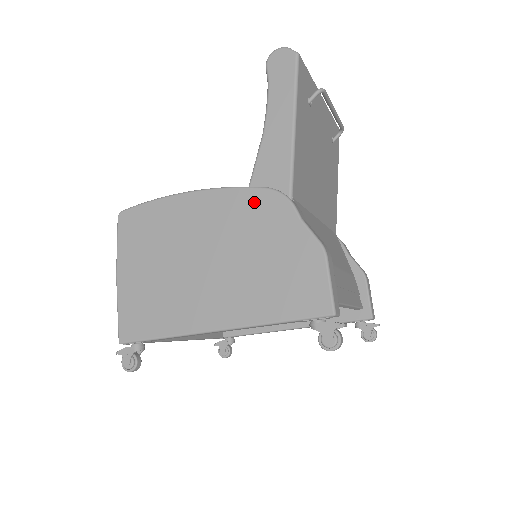
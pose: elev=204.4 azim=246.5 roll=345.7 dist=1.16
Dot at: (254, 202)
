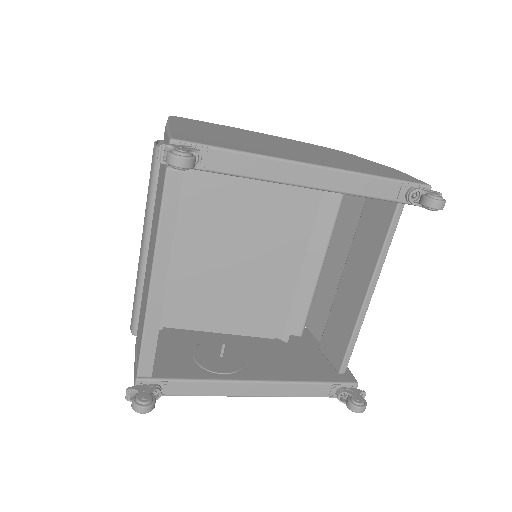
Dot at: (322, 147)
